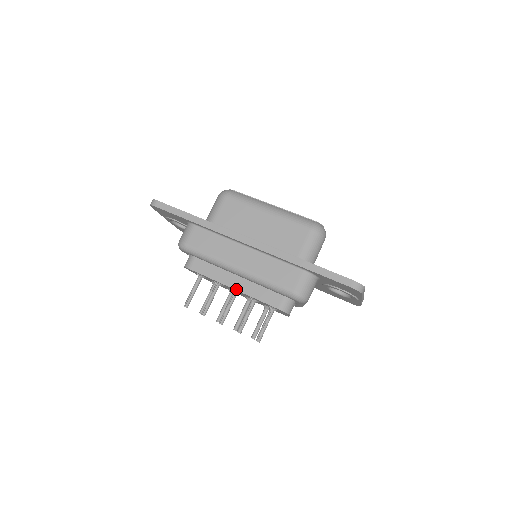
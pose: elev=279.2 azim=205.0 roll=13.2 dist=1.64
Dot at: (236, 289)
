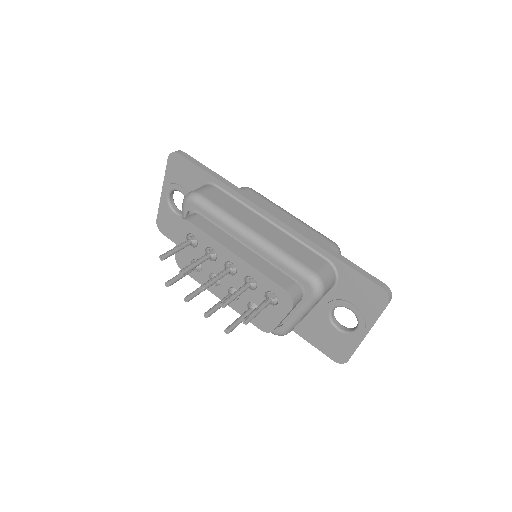
Dot at: (240, 256)
